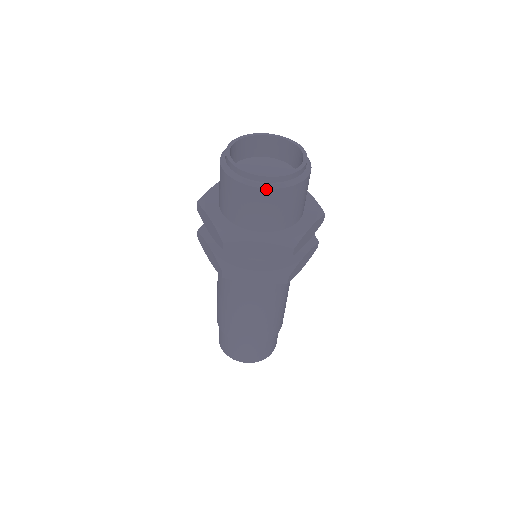
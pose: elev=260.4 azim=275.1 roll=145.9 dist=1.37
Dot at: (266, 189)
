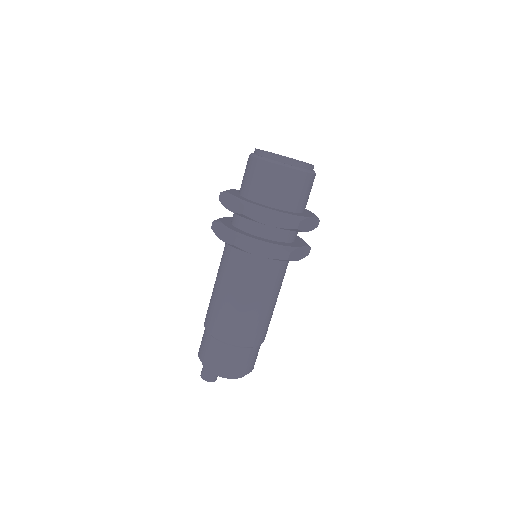
Dot at: (286, 167)
